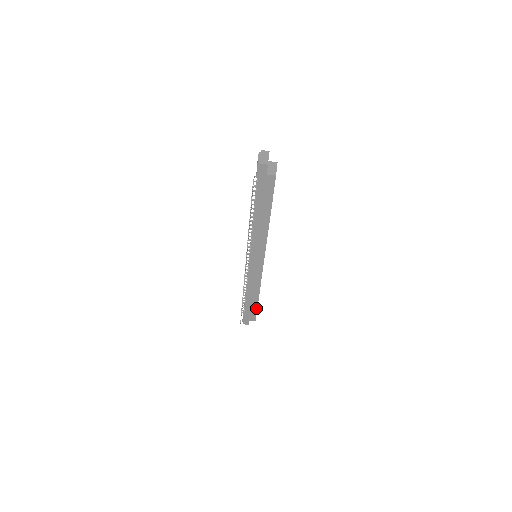
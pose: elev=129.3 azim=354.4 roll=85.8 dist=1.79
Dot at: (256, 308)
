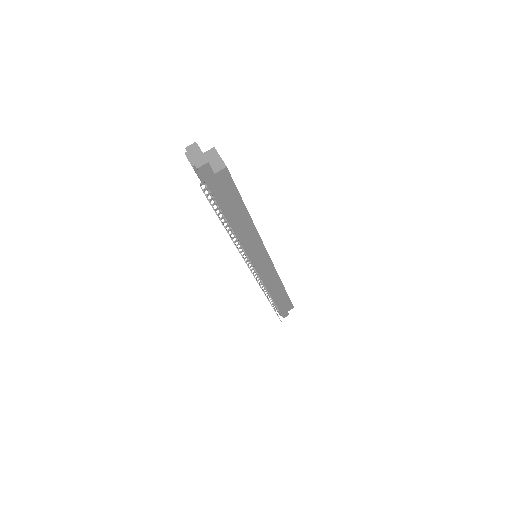
Dot at: (287, 298)
